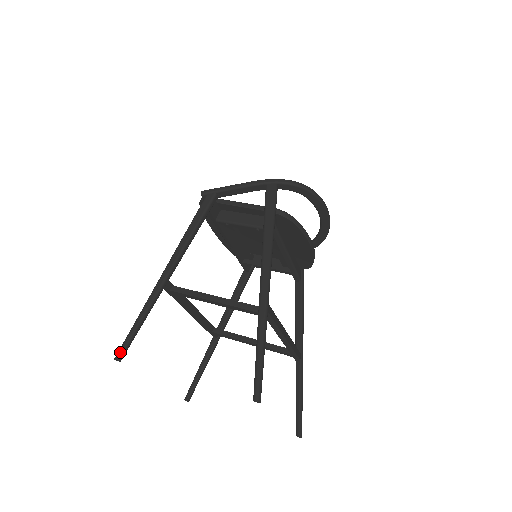
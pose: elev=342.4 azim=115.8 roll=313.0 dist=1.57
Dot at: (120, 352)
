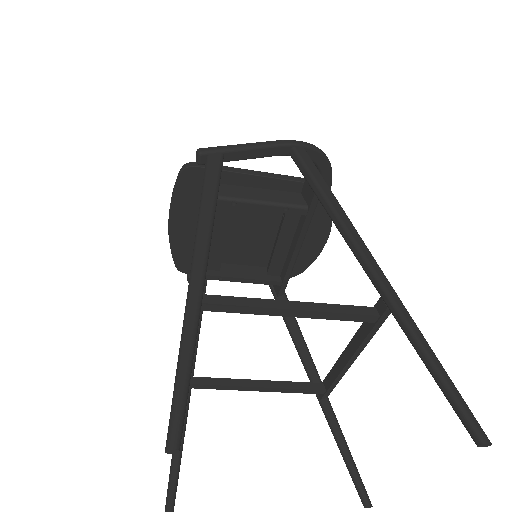
Dot at: (176, 431)
